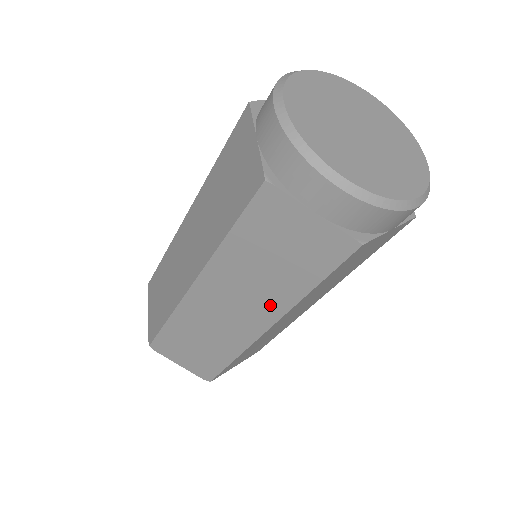
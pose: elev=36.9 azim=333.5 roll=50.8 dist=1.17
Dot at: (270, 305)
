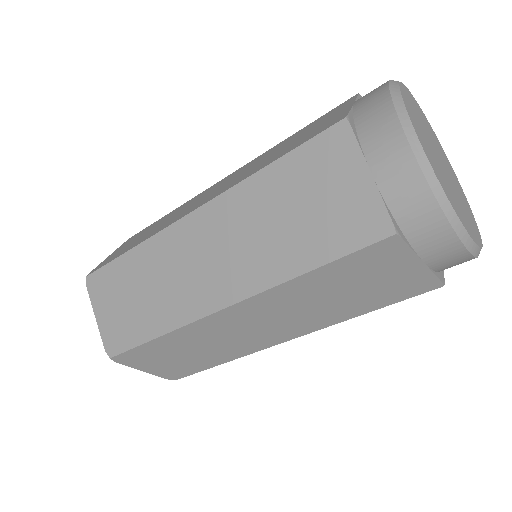
Dot at: (307, 324)
